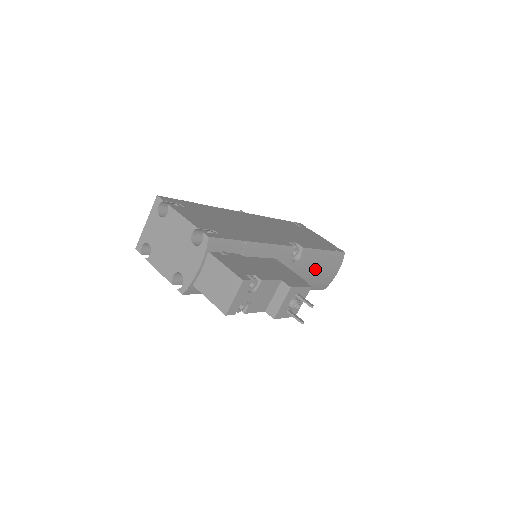
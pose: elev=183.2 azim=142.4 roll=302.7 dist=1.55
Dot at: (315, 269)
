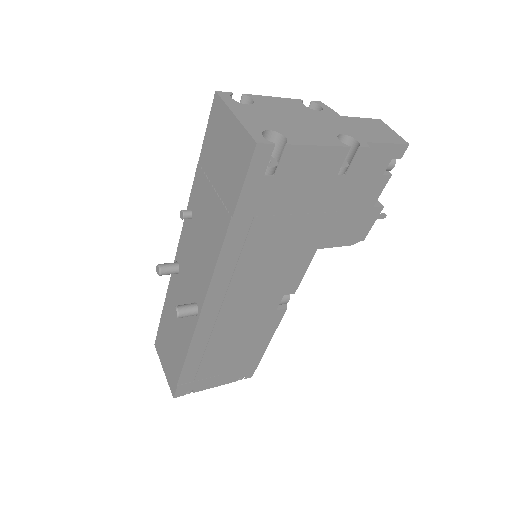
Dot at: occluded
